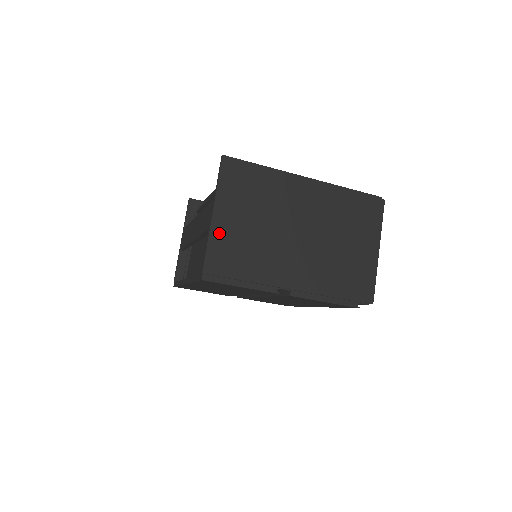
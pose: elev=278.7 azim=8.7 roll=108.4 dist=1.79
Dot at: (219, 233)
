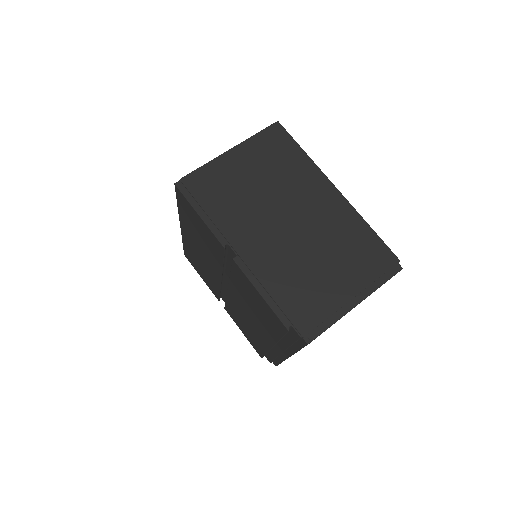
Dot at: (221, 165)
